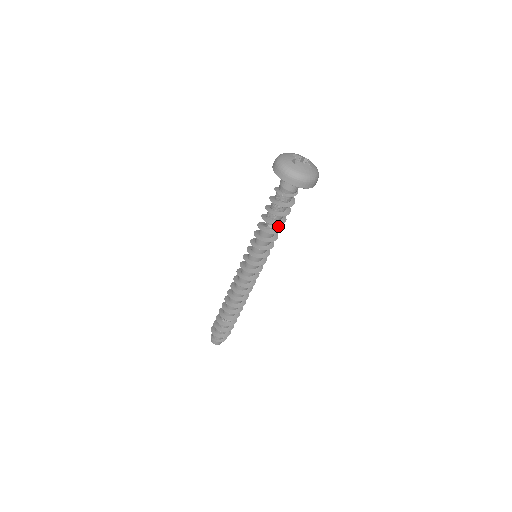
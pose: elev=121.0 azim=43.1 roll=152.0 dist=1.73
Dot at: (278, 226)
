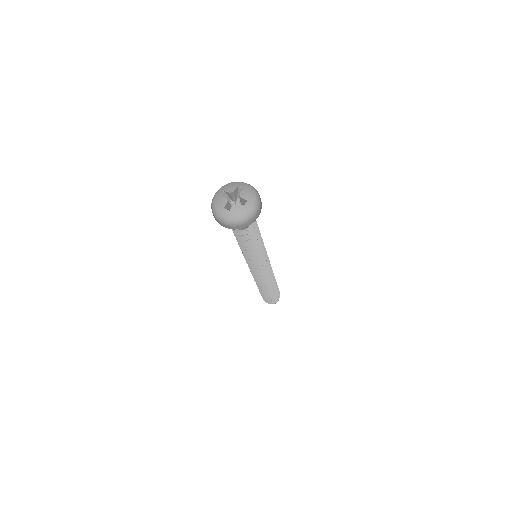
Dot at: occluded
